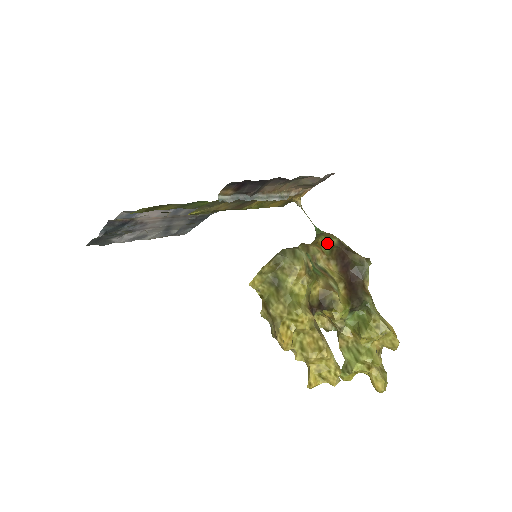
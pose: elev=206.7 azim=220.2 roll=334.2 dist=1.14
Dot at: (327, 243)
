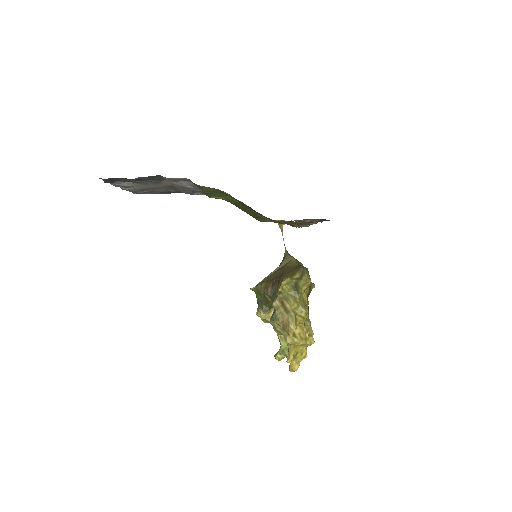
Dot at: occluded
